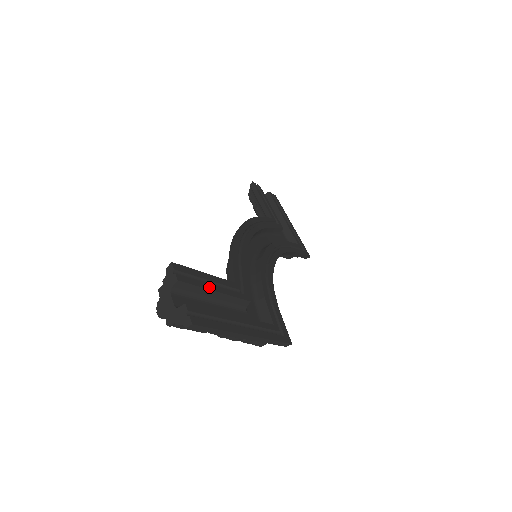
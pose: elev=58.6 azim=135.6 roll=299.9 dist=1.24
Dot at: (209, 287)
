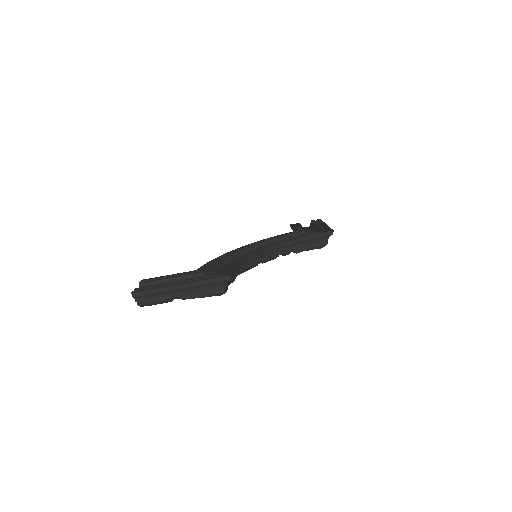
Dot at: (165, 279)
